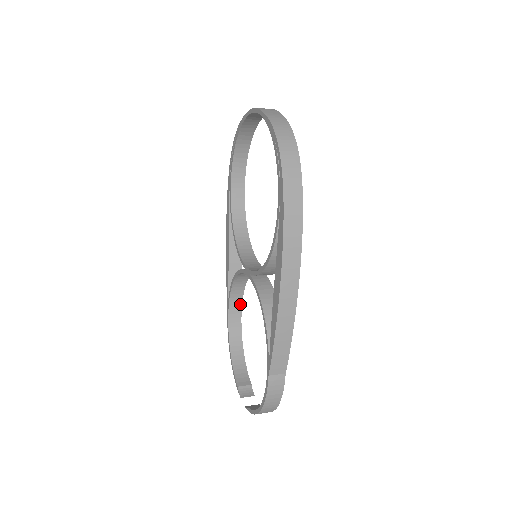
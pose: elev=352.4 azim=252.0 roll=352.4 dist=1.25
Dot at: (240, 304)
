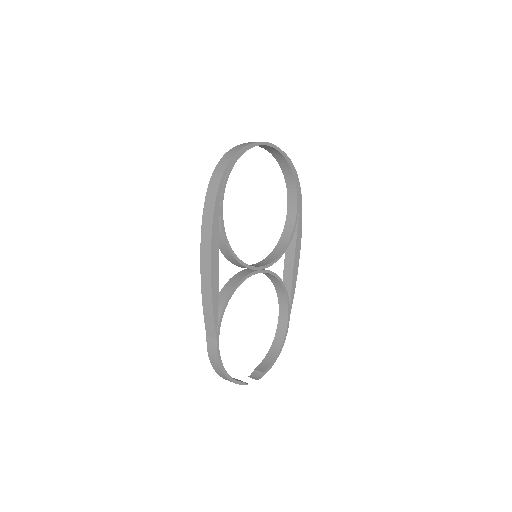
Dot at: (287, 309)
